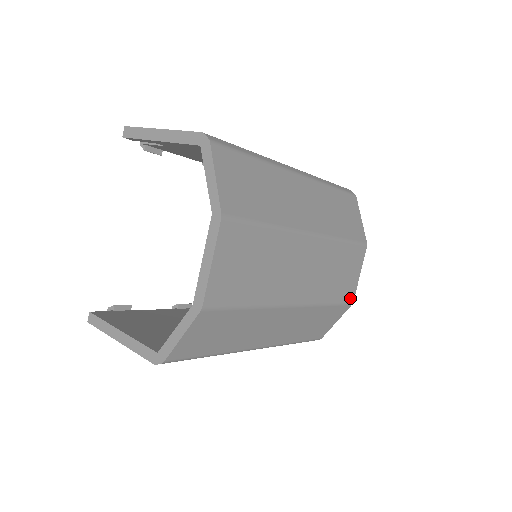
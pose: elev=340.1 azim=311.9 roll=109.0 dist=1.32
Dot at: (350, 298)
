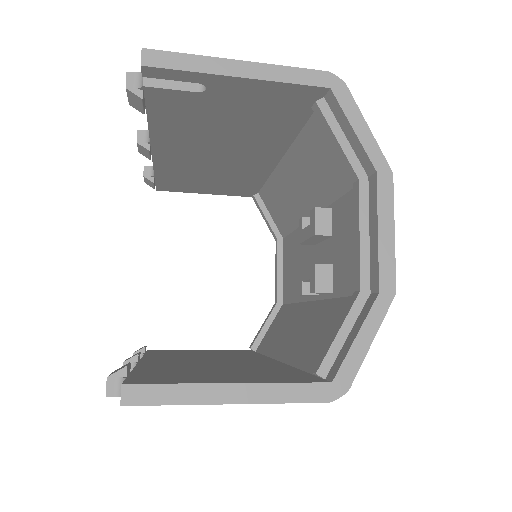
Dot at: occluded
